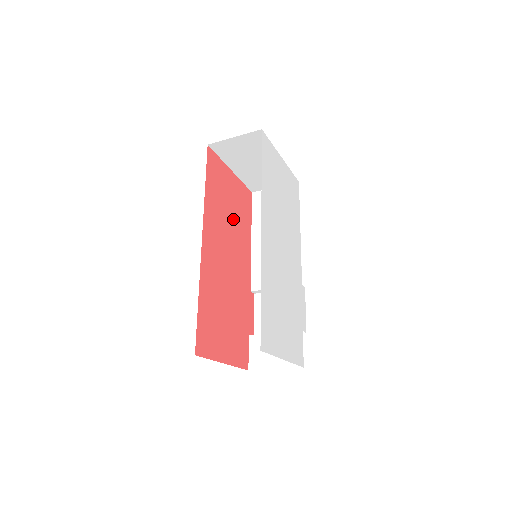
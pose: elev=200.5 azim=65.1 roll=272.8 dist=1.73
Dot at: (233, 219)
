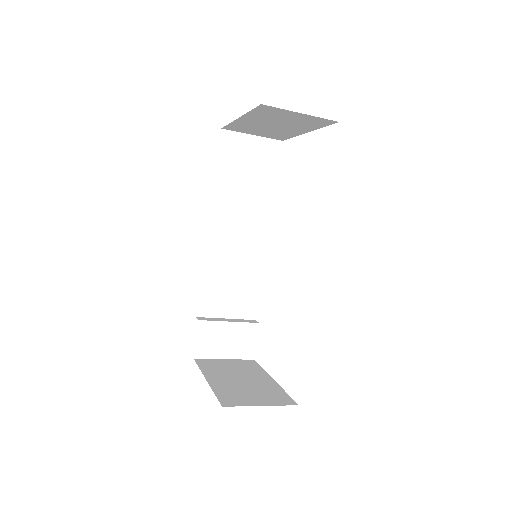
Dot at: occluded
